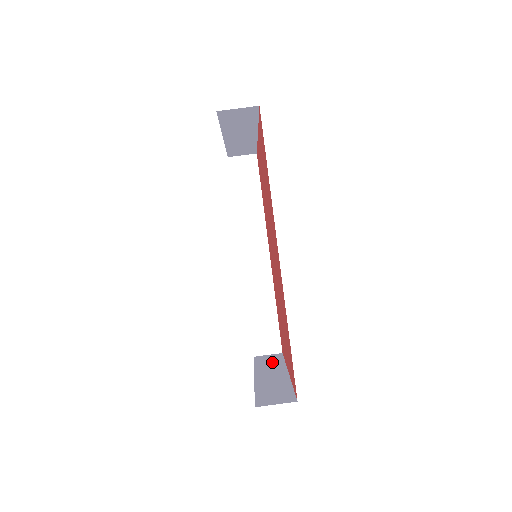
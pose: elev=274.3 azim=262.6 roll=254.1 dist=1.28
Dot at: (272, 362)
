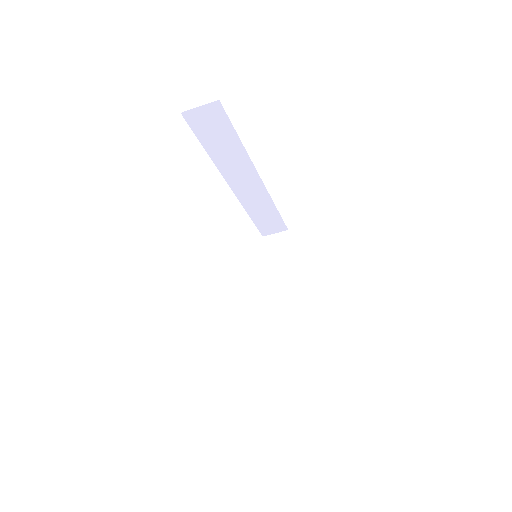
Dot at: (282, 259)
